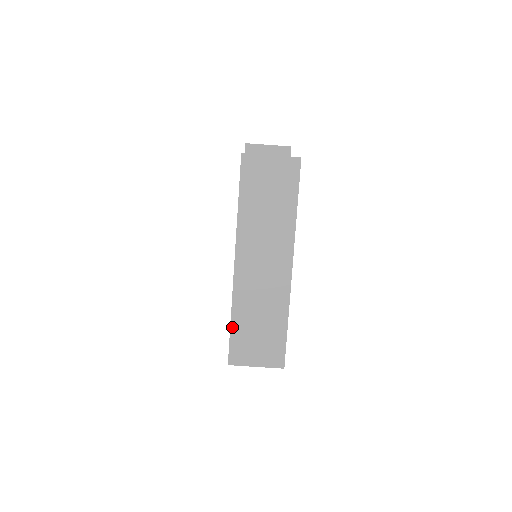
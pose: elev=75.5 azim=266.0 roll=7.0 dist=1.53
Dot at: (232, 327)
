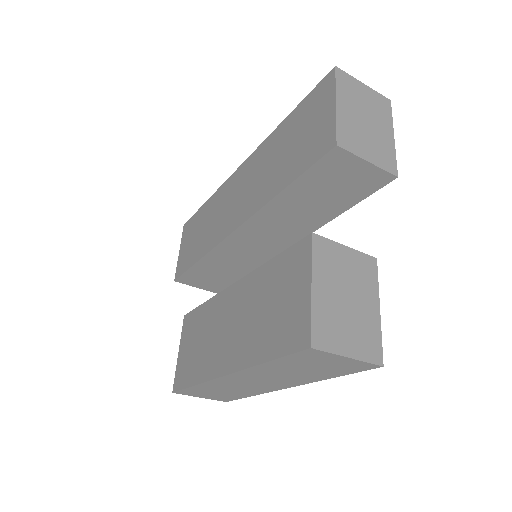
Dot at: (191, 388)
